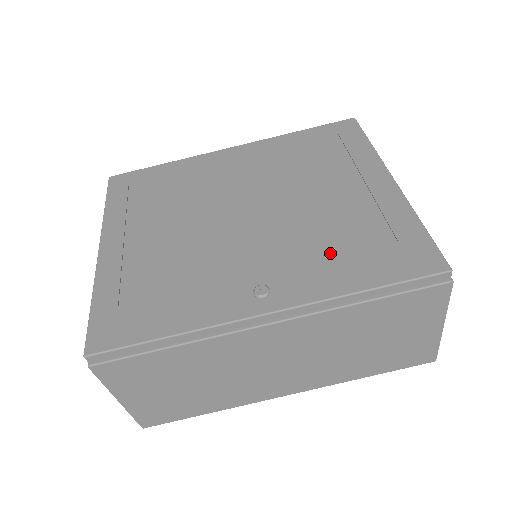
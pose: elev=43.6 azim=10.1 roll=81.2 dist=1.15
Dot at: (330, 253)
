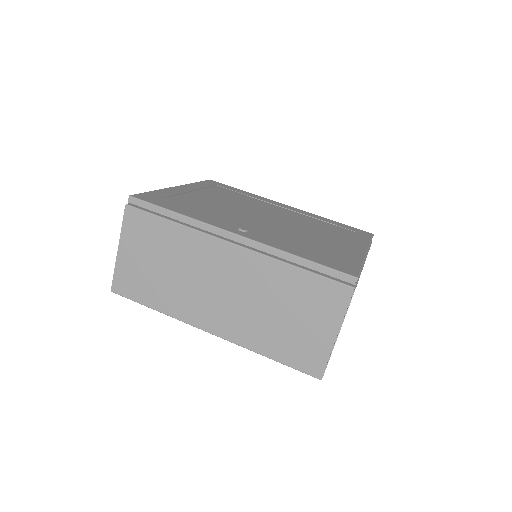
Dot at: (296, 244)
